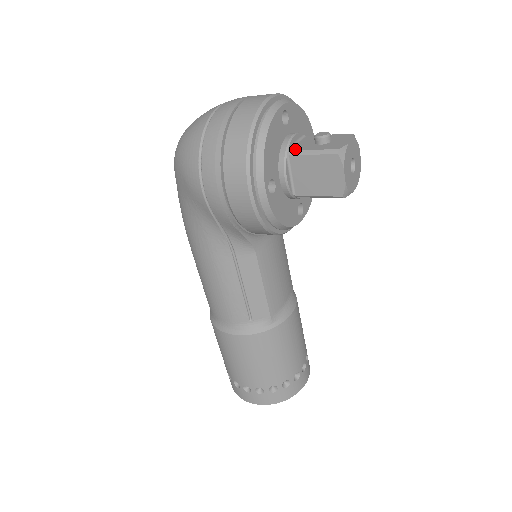
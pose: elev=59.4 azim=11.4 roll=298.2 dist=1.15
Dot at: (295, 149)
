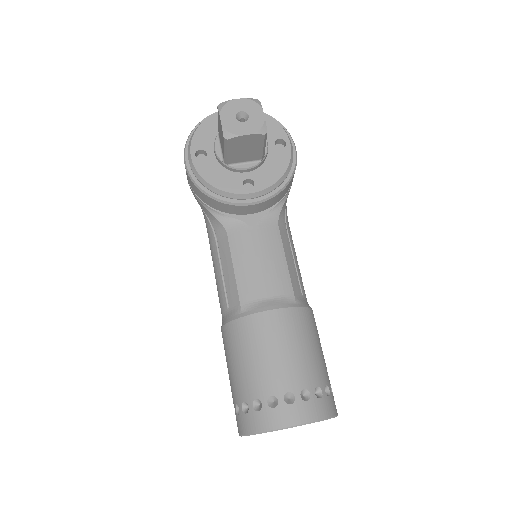
Dot at: occluded
